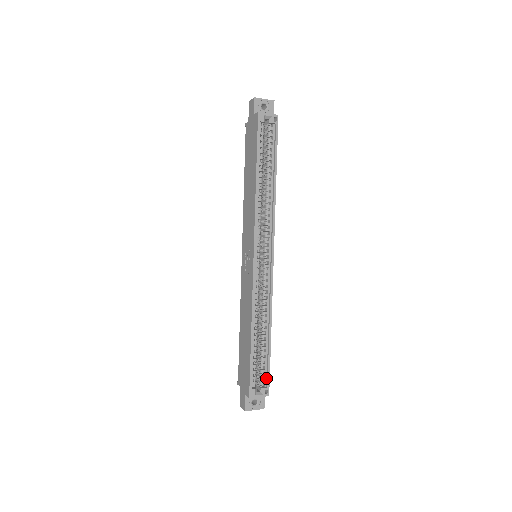
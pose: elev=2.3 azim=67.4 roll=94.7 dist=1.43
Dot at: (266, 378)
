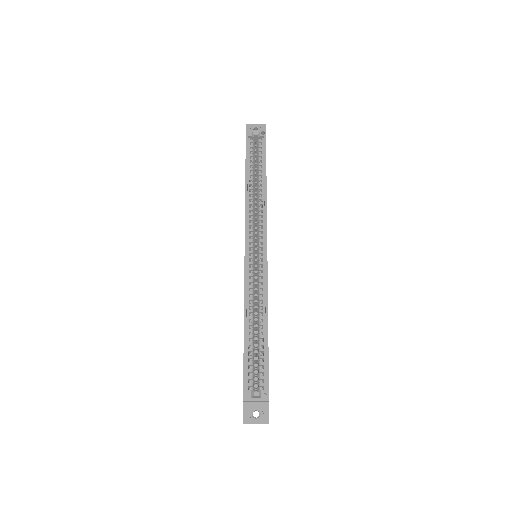
Dot at: (265, 380)
